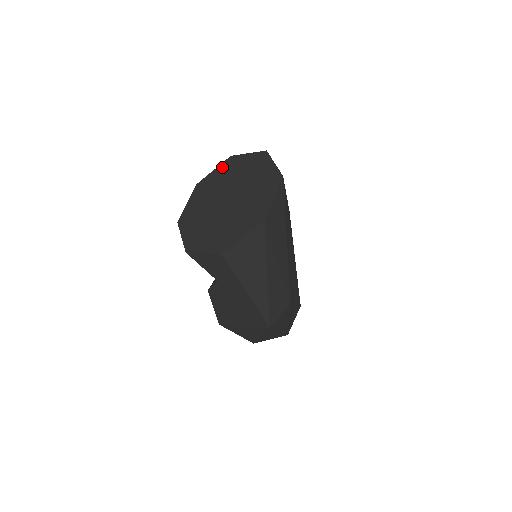
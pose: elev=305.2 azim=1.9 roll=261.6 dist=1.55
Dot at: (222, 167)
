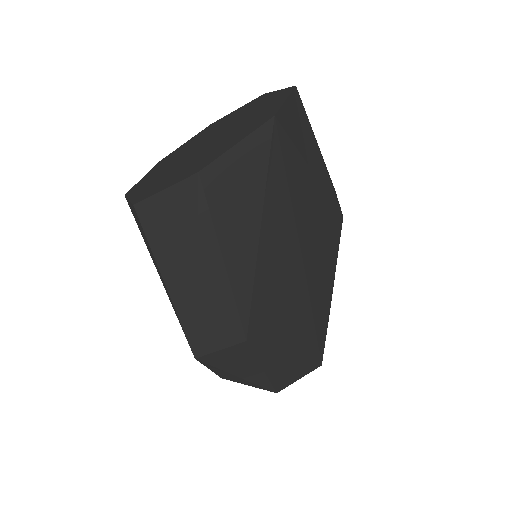
Dot at: (245, 105)
